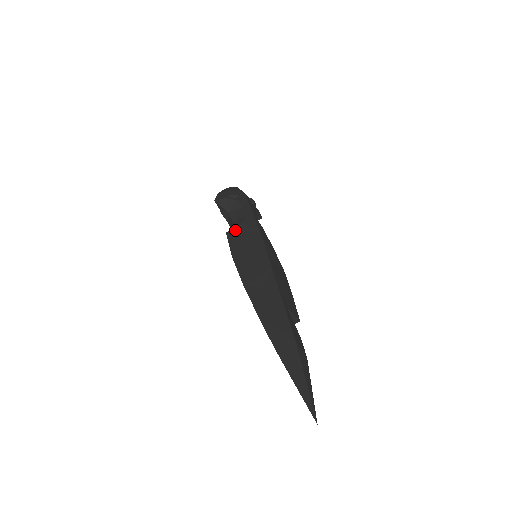
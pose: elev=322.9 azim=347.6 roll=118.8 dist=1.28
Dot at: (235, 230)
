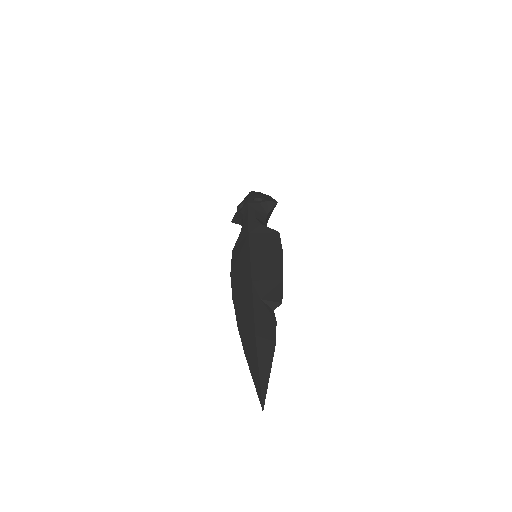
Dot at: (236, 244)
